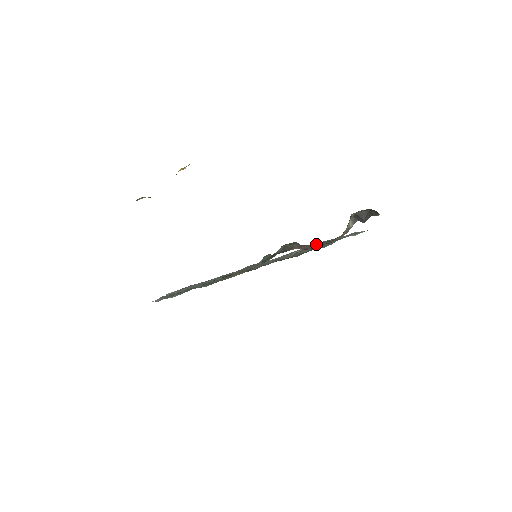
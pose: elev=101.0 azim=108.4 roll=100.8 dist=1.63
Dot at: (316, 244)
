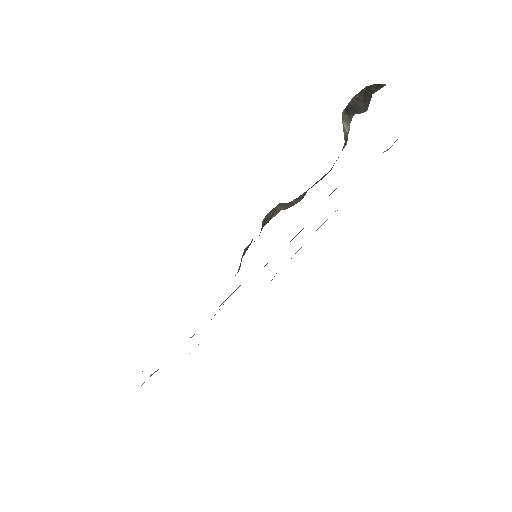
Dot at: occluded
